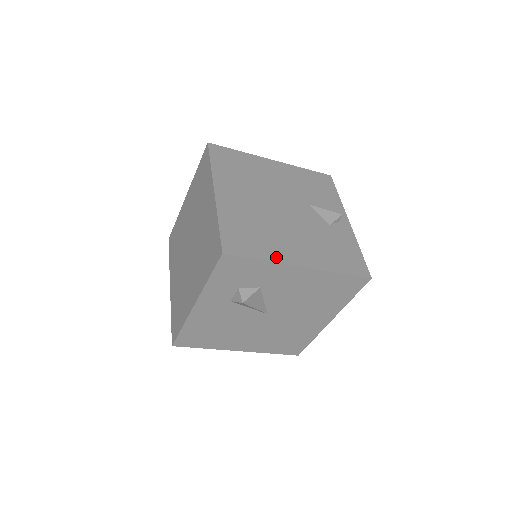
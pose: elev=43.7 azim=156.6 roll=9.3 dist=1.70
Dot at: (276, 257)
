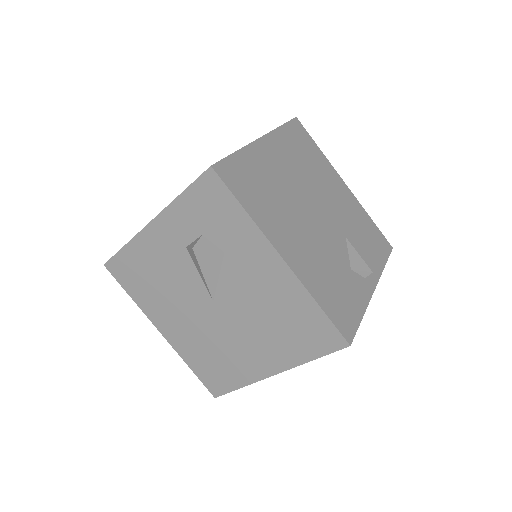
Dot at: (263, 224)
